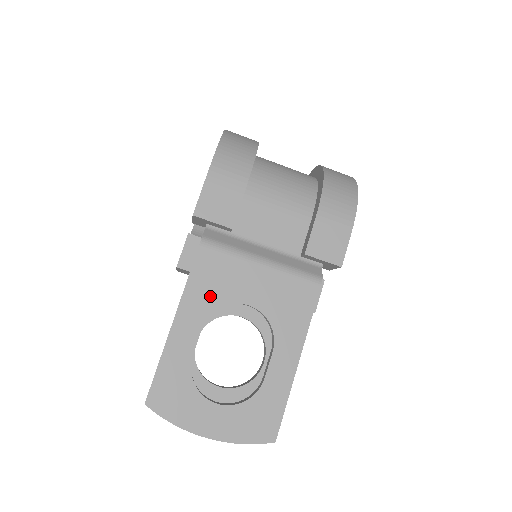
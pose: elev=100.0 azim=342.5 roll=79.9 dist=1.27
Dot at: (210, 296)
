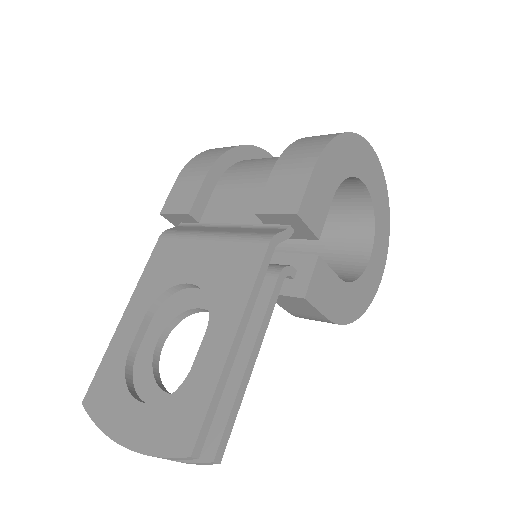
Dot at: (158, 282)
